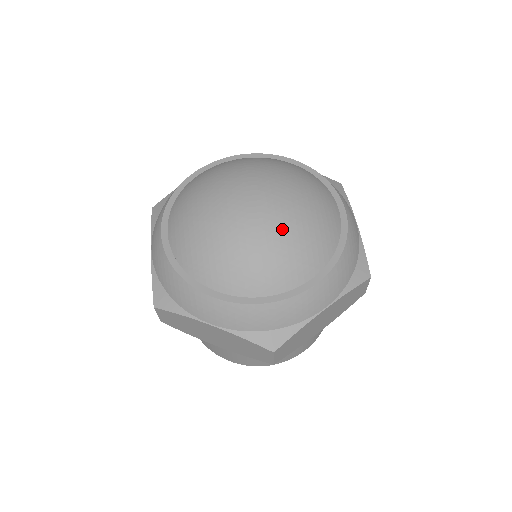
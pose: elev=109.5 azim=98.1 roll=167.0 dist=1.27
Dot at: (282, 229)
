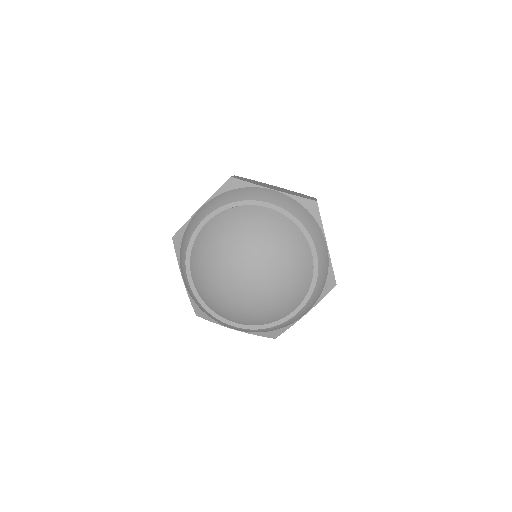
Dot at: (271, 295)
